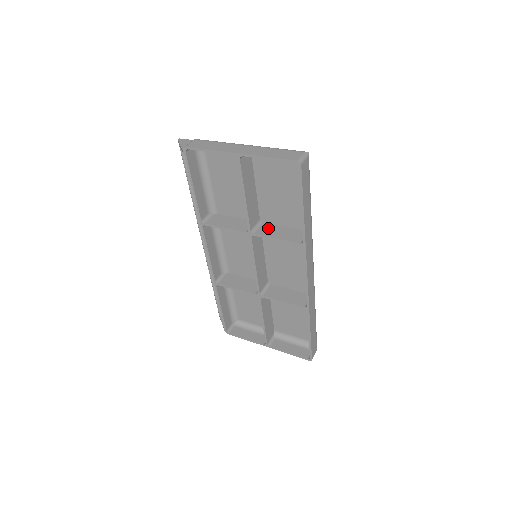
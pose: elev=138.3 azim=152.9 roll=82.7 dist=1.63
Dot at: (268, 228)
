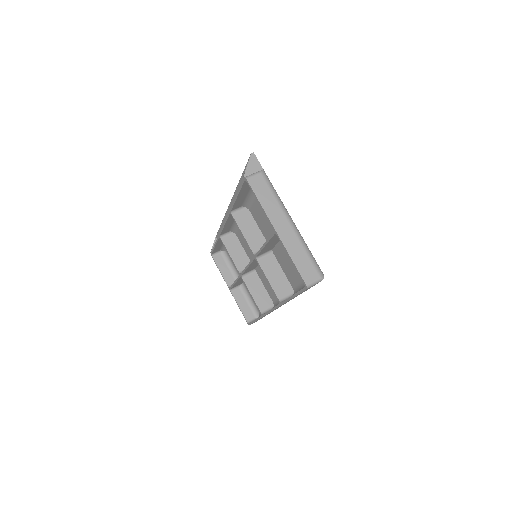
Dot at: (271, 263)
